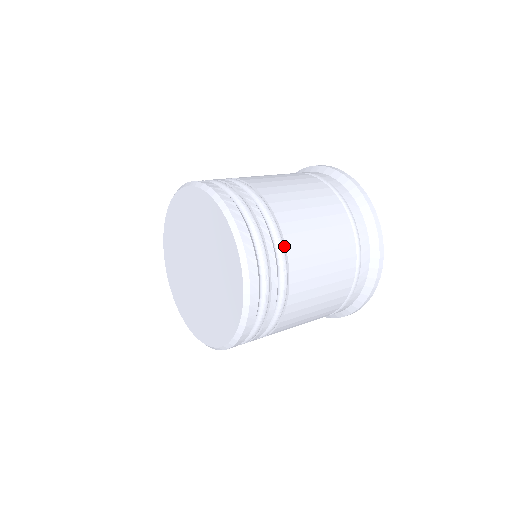
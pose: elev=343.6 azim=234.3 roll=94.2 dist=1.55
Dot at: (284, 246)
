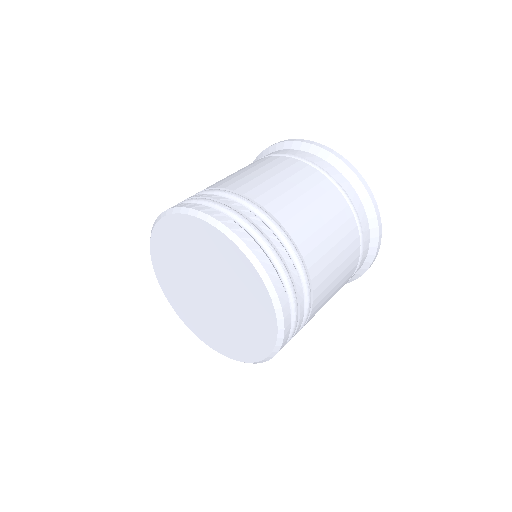
Dot at: (251, 201)
